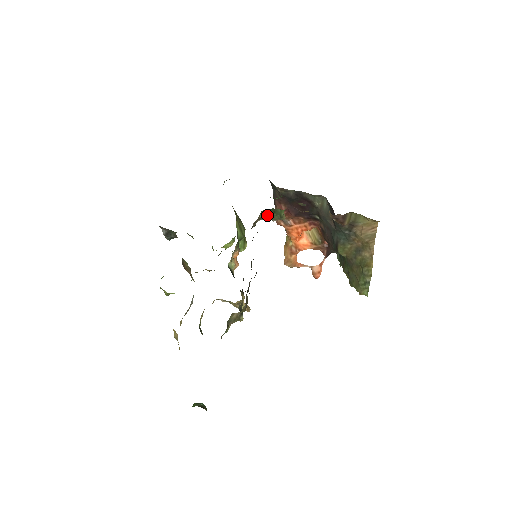
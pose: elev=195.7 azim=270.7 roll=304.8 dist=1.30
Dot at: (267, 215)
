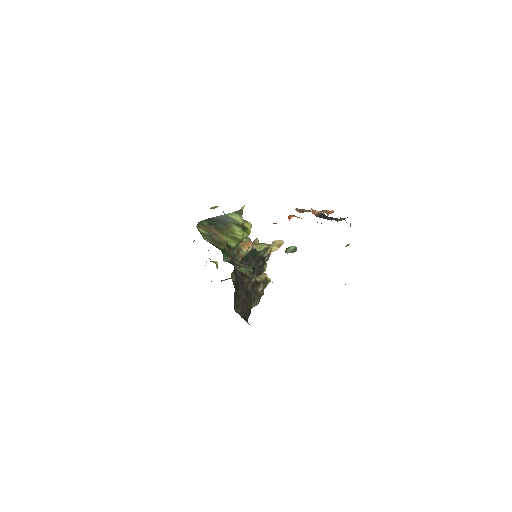
Dot at: occluded
